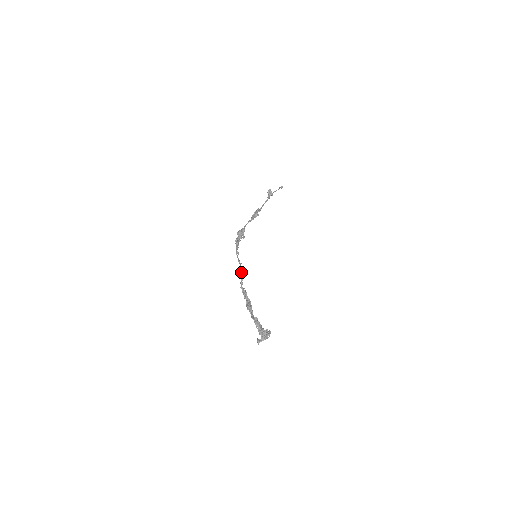
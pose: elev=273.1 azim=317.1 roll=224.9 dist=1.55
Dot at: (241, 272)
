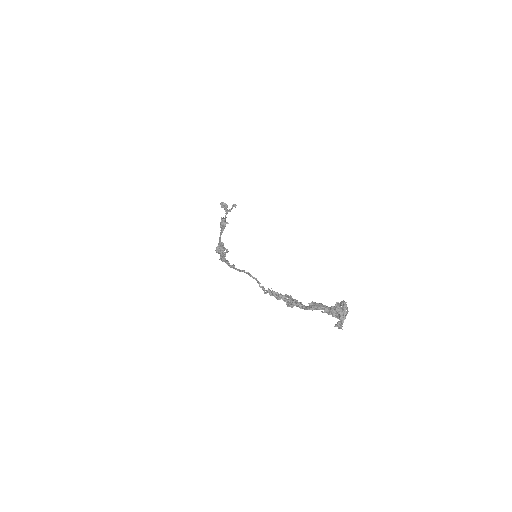
Dot at: (251, 276)
